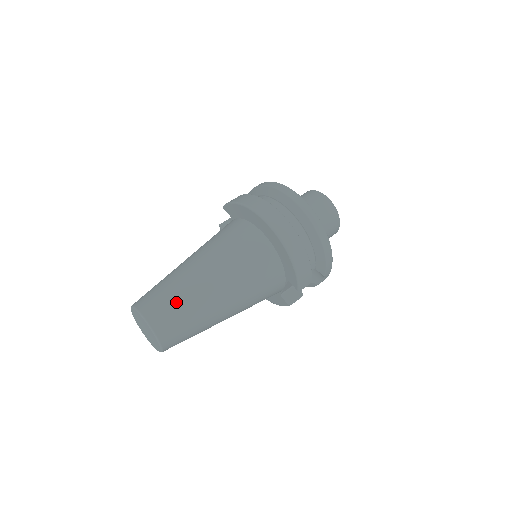
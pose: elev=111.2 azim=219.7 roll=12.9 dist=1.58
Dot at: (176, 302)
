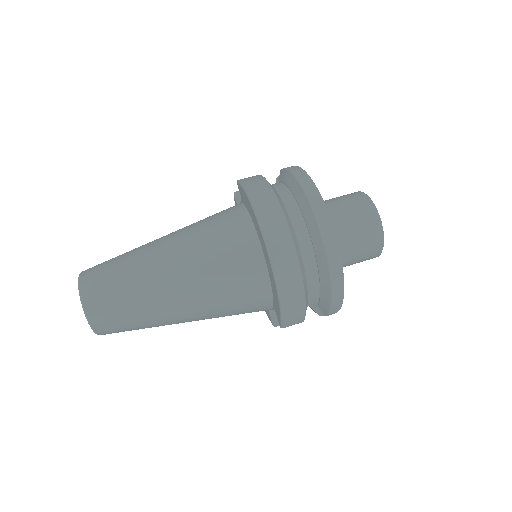
Dot at: (123, 296)
